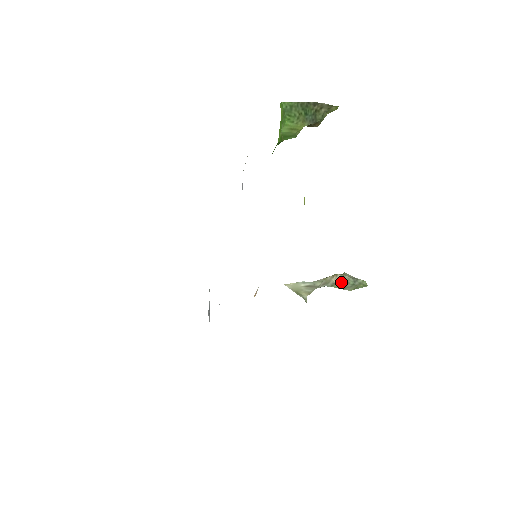
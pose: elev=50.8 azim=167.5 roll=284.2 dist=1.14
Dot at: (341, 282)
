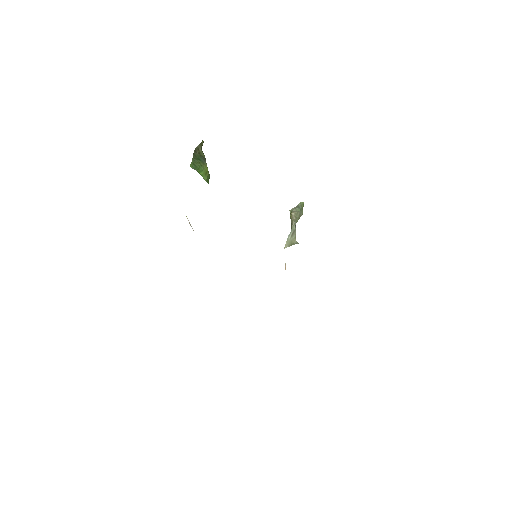
Dot at: (296, 215)
